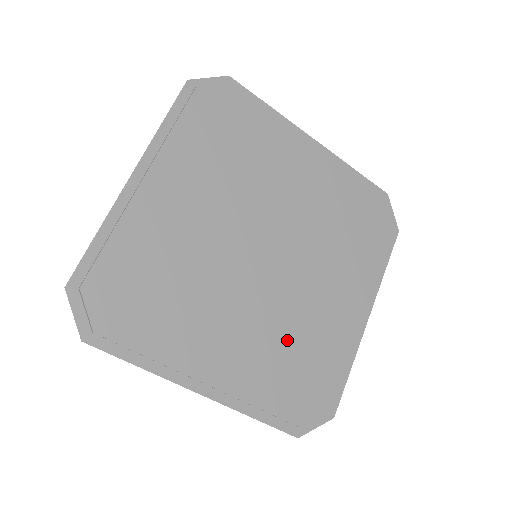
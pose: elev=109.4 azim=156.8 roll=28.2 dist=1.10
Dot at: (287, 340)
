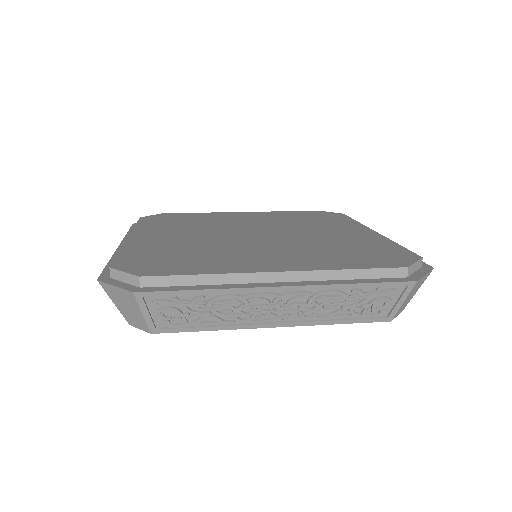
Dot at: (195, 249)
